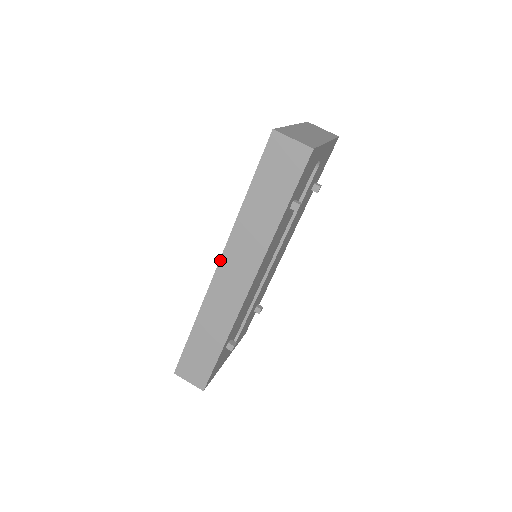
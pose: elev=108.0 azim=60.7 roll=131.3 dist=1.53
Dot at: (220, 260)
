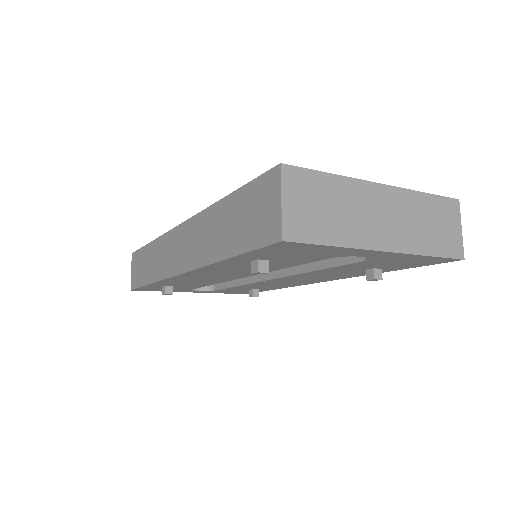
Dot at: (184, 222)
